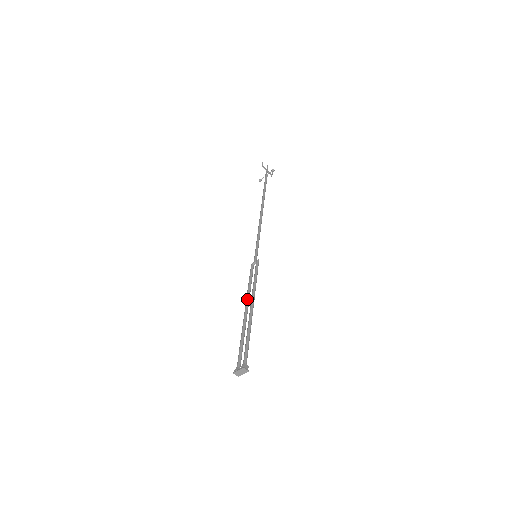
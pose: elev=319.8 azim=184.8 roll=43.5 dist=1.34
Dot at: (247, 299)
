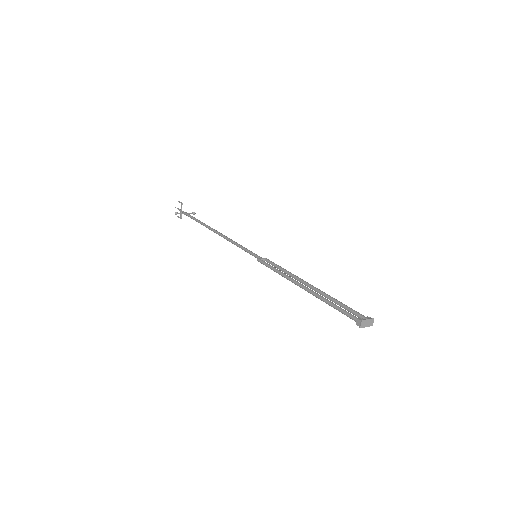
Dot at: occluded
